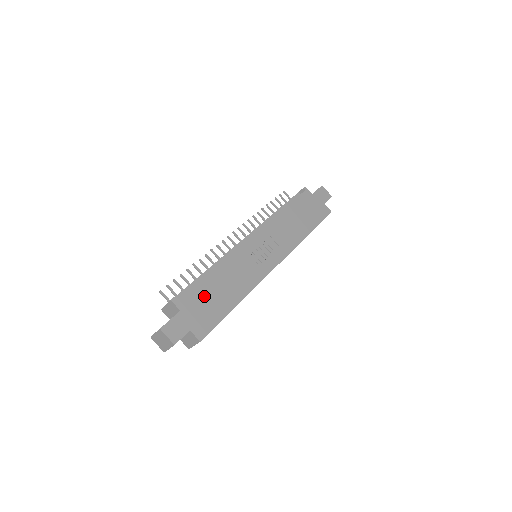
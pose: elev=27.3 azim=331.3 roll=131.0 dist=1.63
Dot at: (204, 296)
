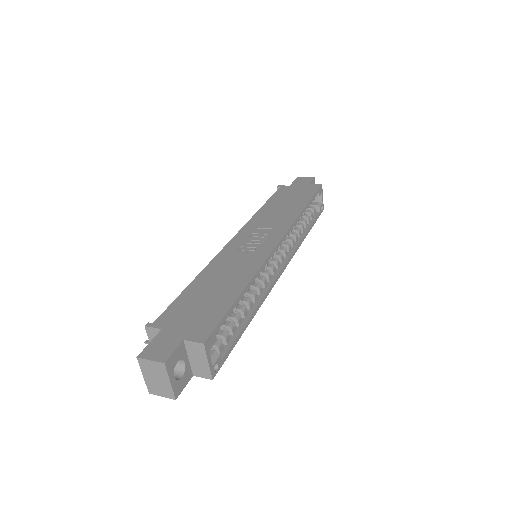
Dot at: (191, 303)
